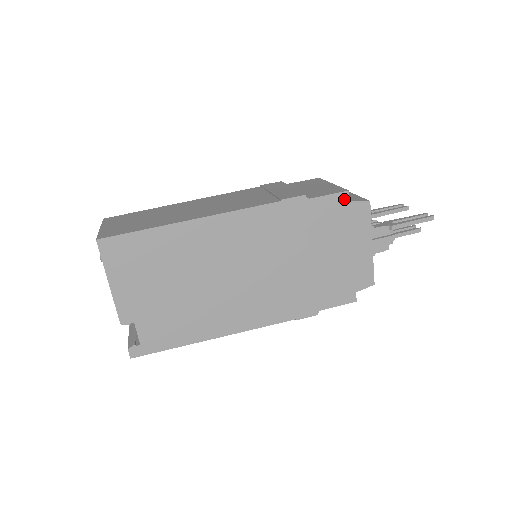
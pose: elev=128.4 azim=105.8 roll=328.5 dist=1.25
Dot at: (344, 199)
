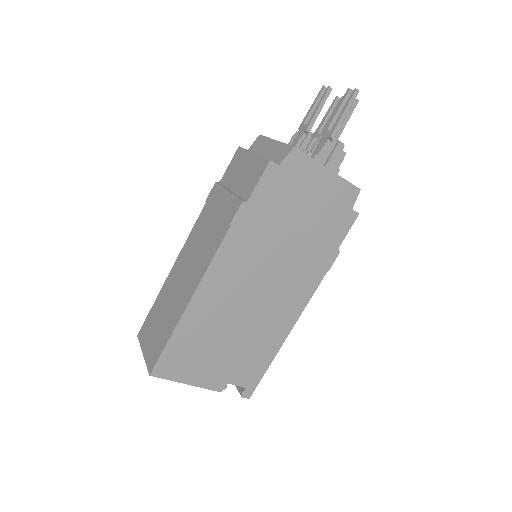
Dot at: (273, 169)
